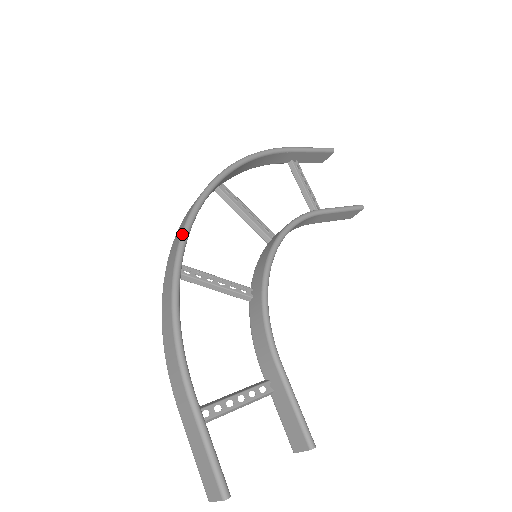
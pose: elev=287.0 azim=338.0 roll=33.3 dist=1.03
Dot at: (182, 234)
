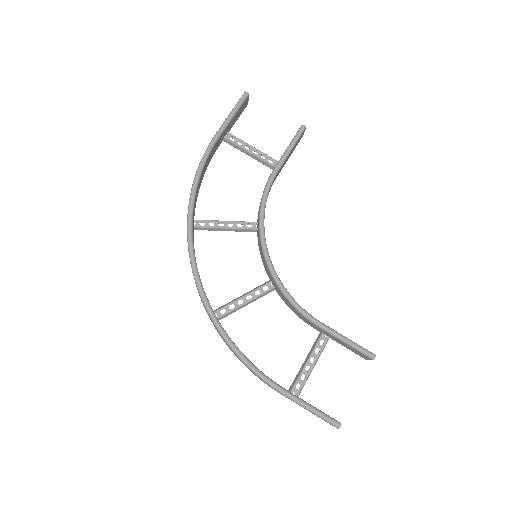
Dot at: (201, 298)
